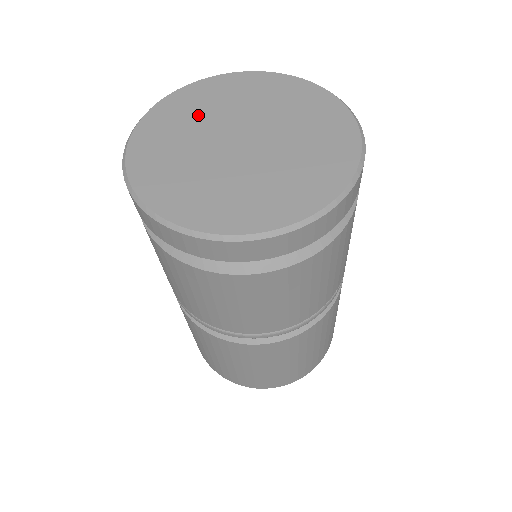
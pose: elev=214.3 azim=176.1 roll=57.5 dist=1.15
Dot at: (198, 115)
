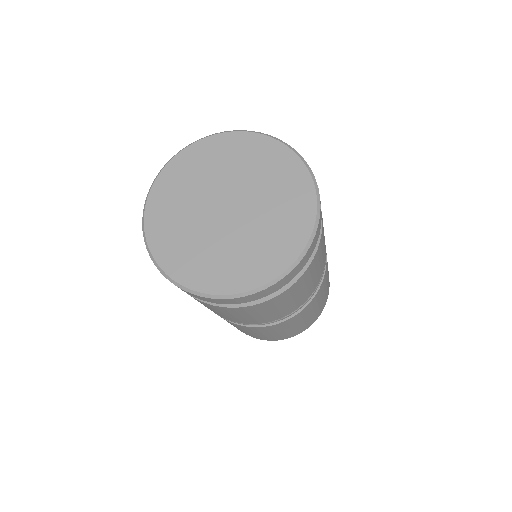
Dot at: (214, 168)
